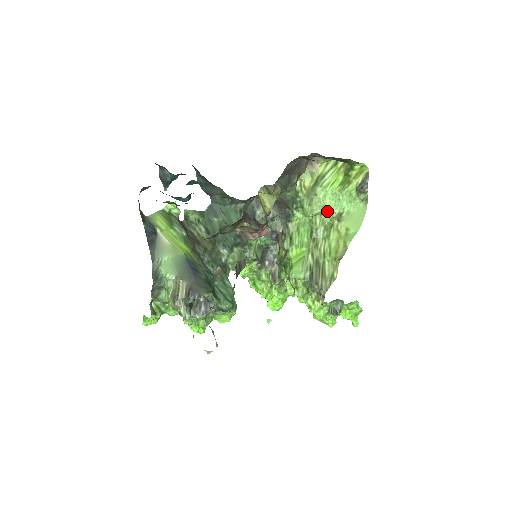
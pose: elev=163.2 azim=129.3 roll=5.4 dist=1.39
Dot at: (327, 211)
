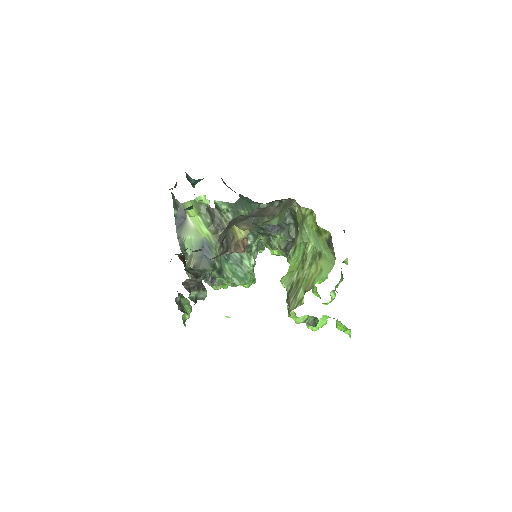
Dot at: (313, 244)
